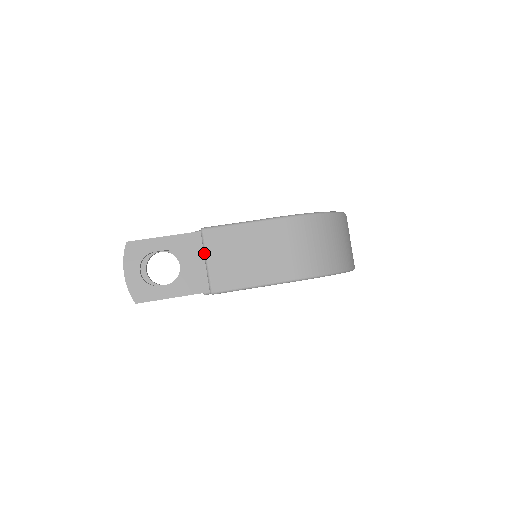
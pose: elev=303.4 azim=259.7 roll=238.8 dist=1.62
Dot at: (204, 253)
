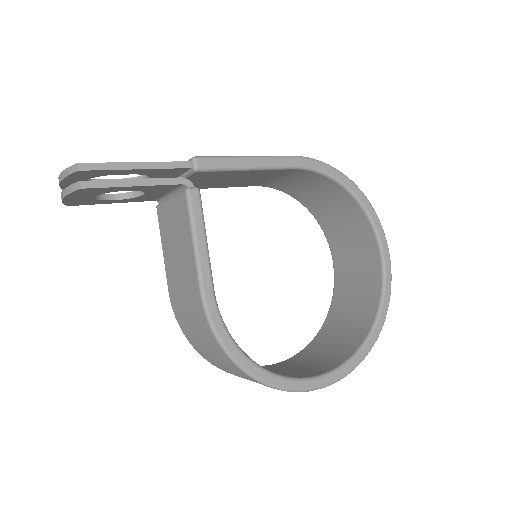
Dot at: occluded
